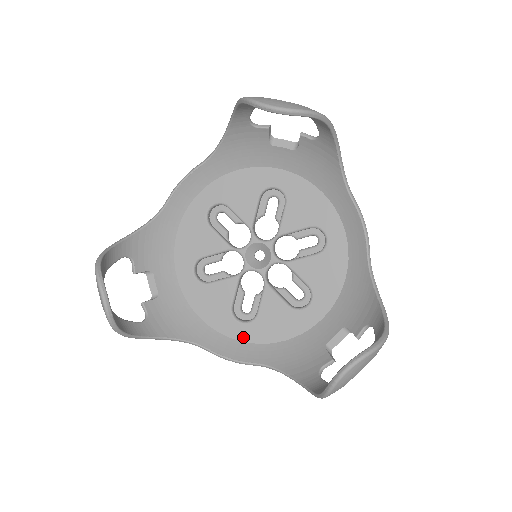
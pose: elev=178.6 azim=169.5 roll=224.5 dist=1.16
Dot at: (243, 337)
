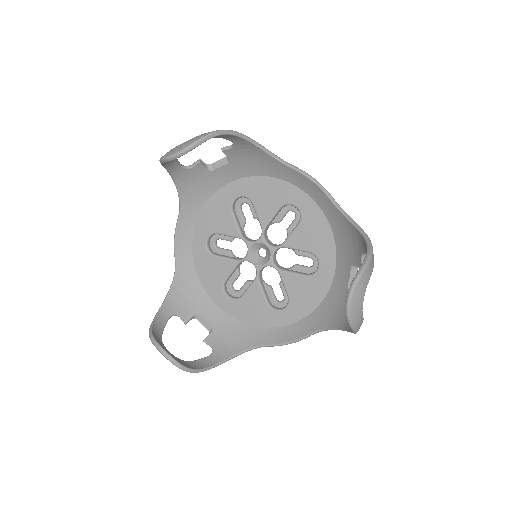
Dot at: (290, 320)
